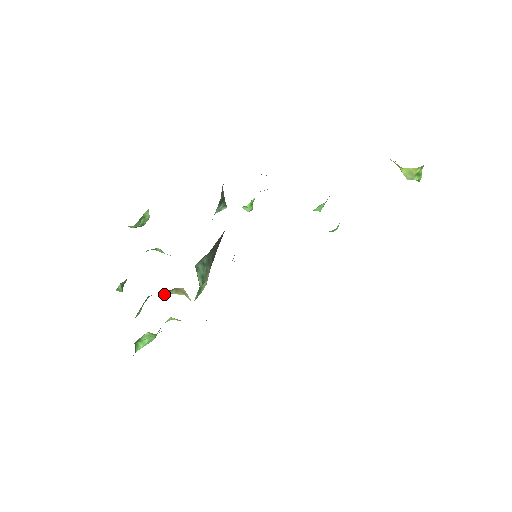
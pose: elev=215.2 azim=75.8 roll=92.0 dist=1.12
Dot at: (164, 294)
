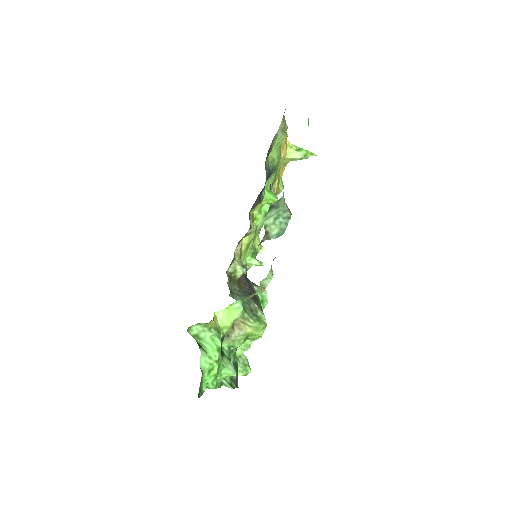
Dot at: (232, 336)
